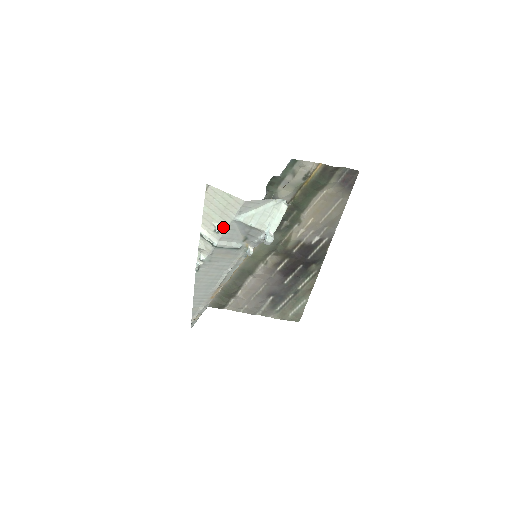
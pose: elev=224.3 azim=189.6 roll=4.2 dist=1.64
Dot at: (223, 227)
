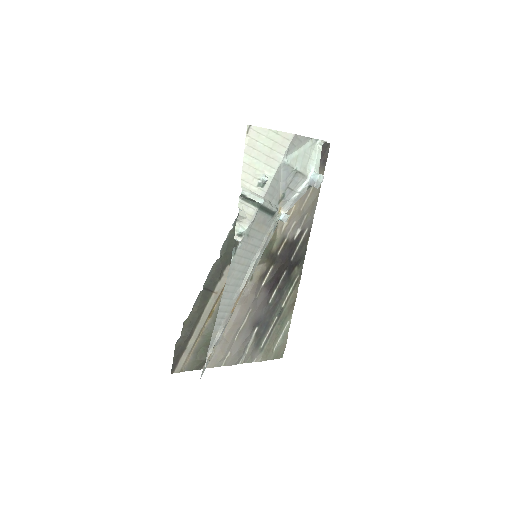
Dot at: (269, 176)
